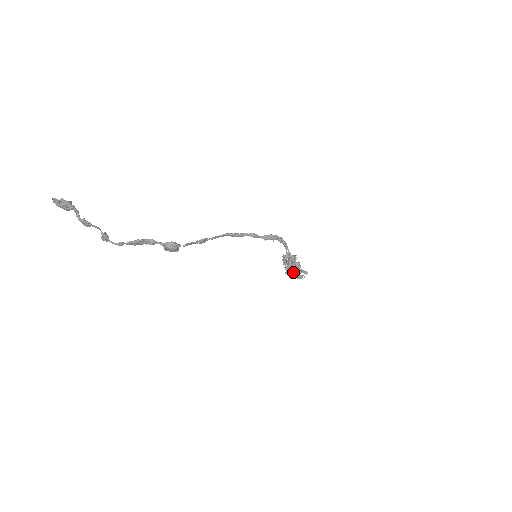
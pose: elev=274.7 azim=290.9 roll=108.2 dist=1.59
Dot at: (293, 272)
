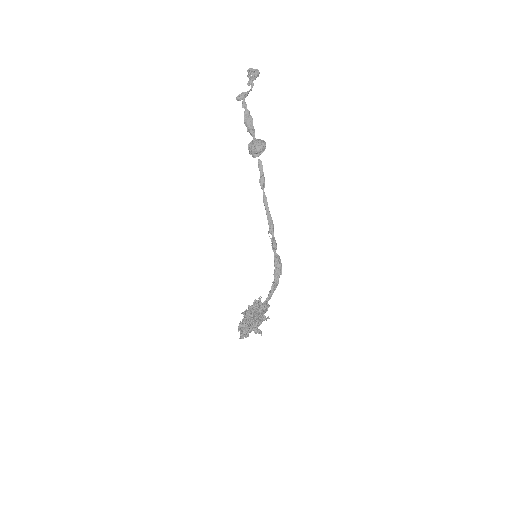
Dot at: occluded
